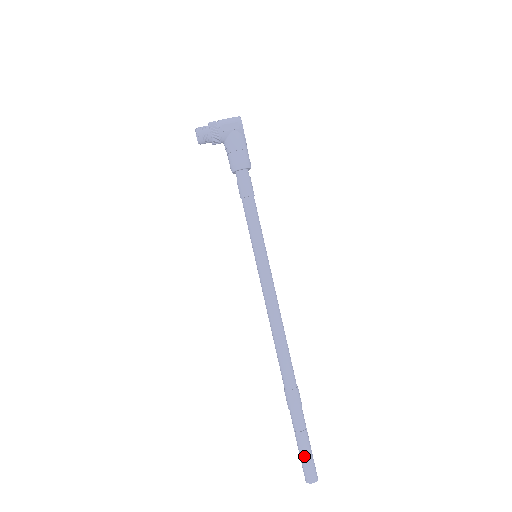
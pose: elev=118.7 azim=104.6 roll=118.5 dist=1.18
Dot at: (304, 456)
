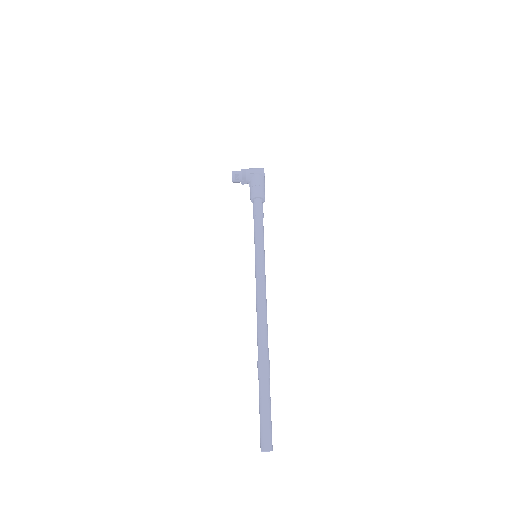
Dot at: (263, 422)
